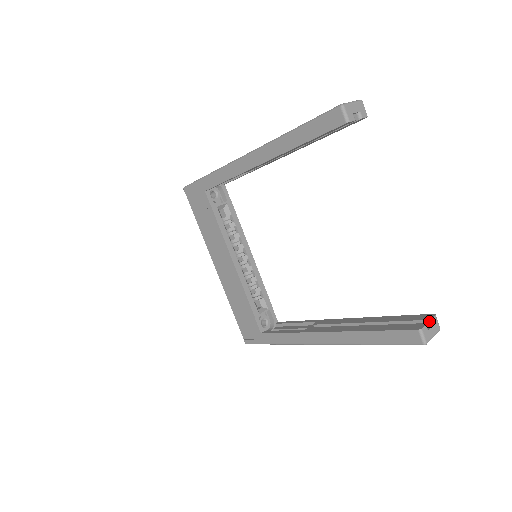
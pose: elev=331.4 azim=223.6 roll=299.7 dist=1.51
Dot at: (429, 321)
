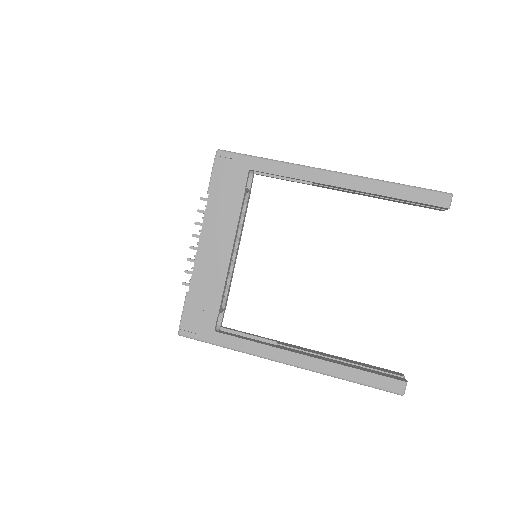
Dot at: (403, 377)
